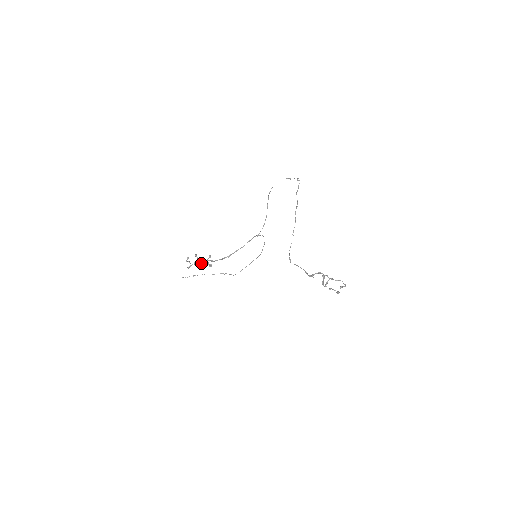
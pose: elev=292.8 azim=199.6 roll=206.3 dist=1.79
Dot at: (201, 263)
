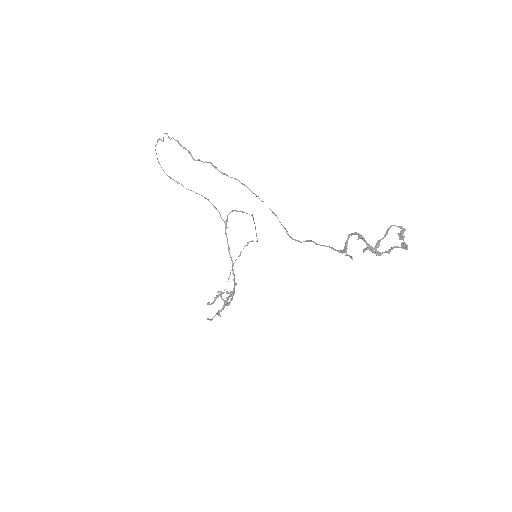
Dot at: (223, 308)
